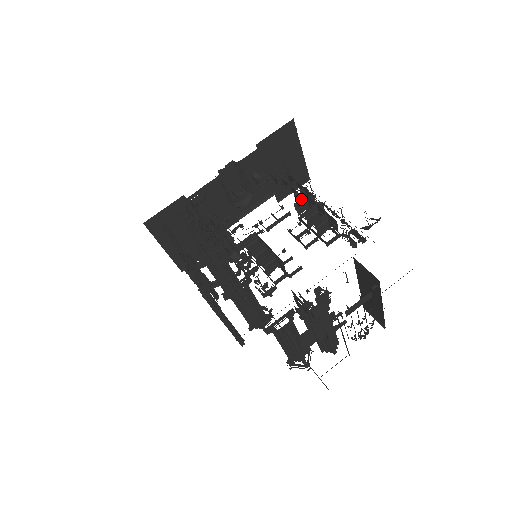
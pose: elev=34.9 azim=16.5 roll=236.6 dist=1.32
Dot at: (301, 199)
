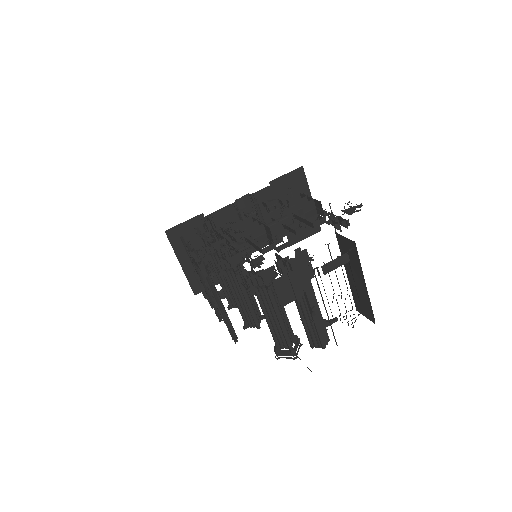
Dot at: (295, 196)
